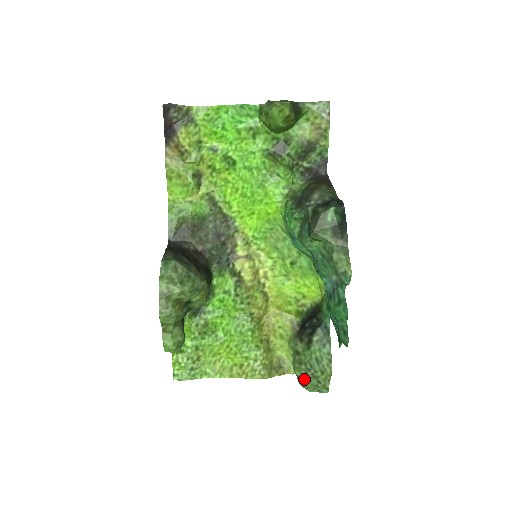
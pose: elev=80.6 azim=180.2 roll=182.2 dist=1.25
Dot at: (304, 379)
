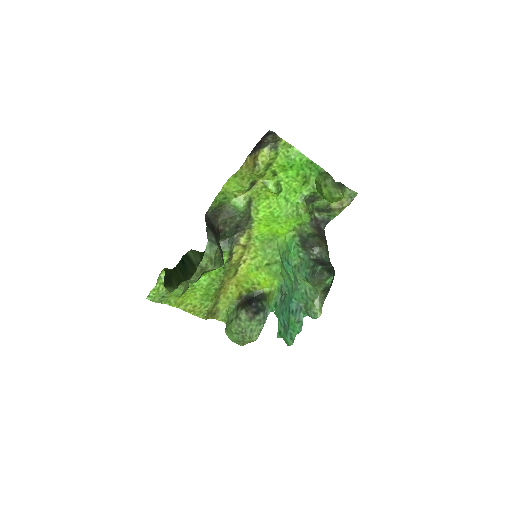
Dot at: (235, 335)
